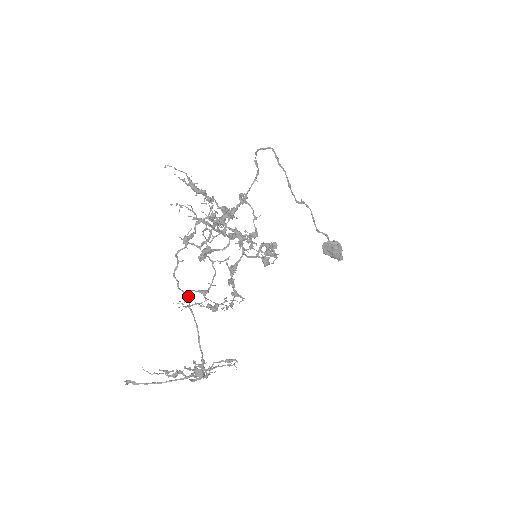
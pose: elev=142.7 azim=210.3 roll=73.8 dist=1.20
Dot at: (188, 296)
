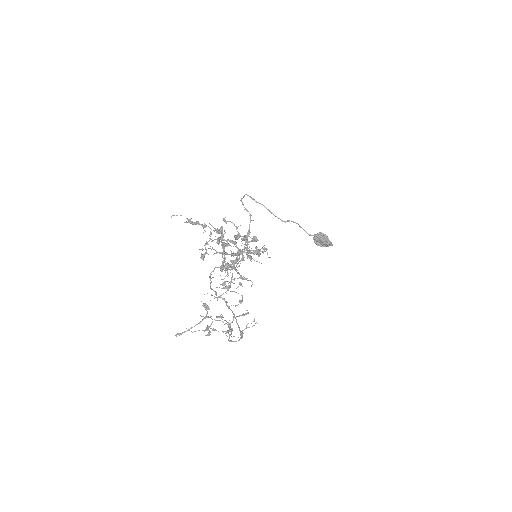
Dot at: (224, 299)
